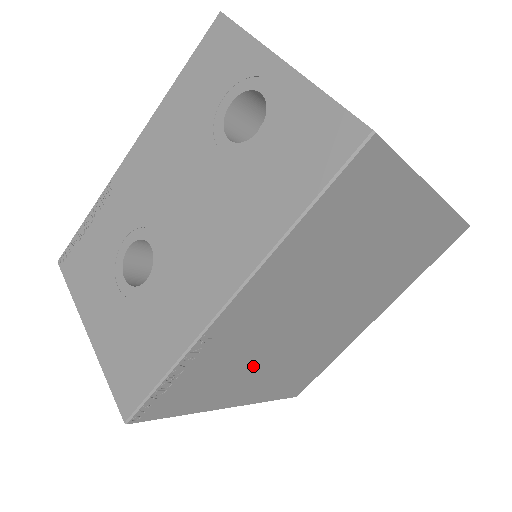
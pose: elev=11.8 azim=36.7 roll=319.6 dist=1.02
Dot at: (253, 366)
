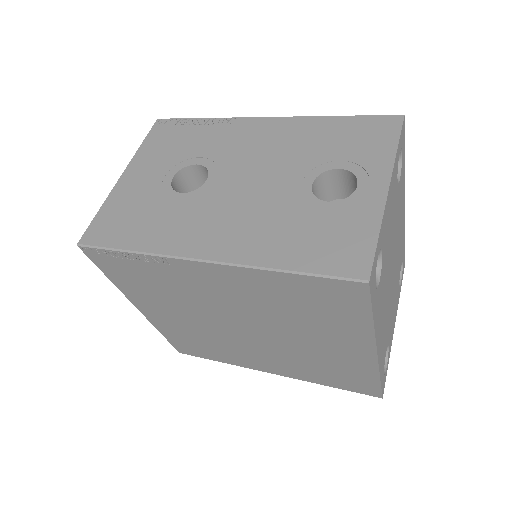
Dot at: (174, 306)
